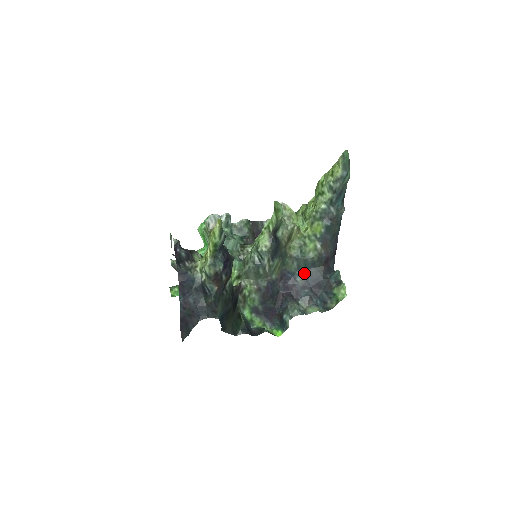
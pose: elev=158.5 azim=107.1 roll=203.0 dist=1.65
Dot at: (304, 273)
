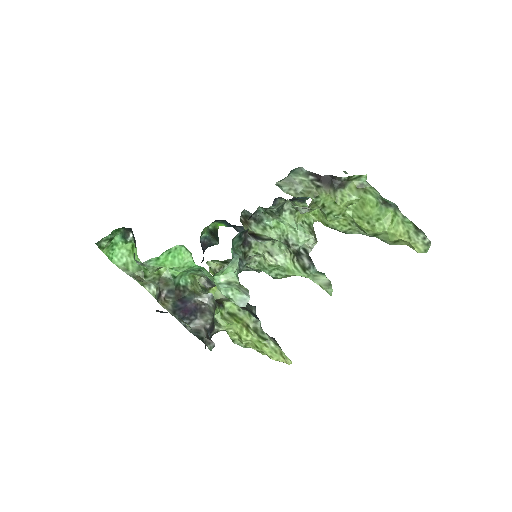
Dot at: occluded
